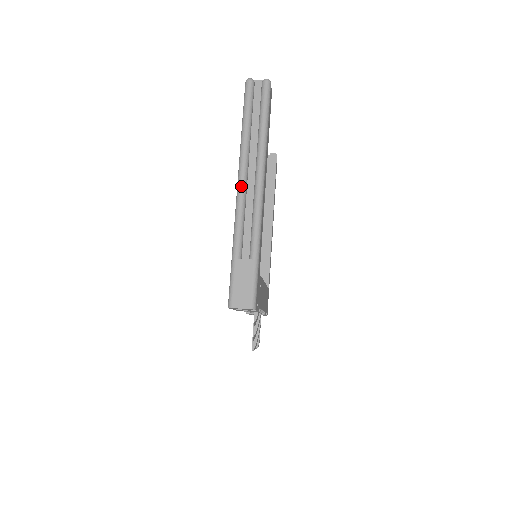
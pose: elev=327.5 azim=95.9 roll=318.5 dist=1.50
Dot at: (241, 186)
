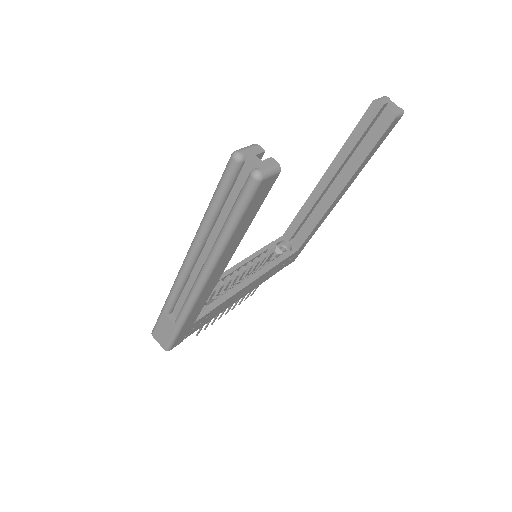
Dot at: (184, 265)
